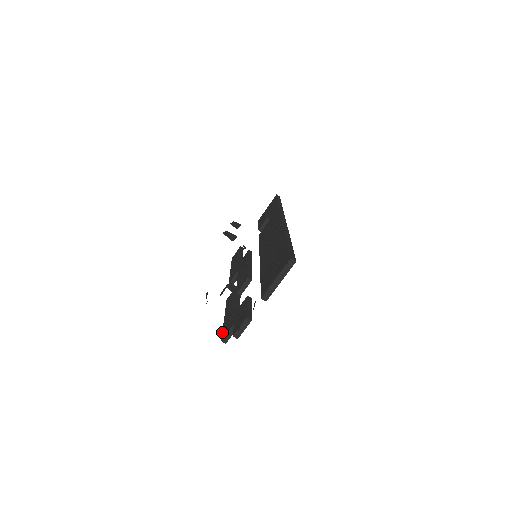
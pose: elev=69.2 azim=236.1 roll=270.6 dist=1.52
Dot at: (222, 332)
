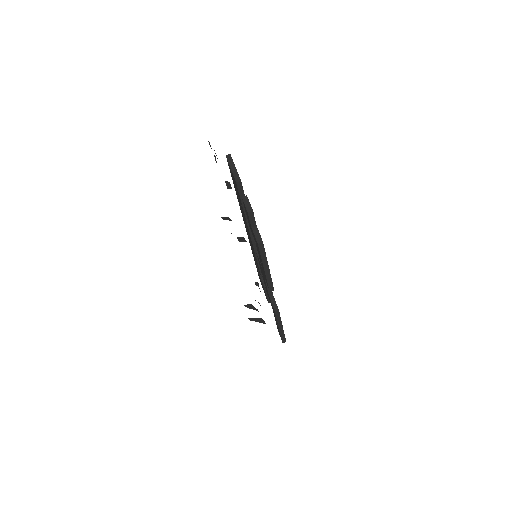
Dot at: occluded
